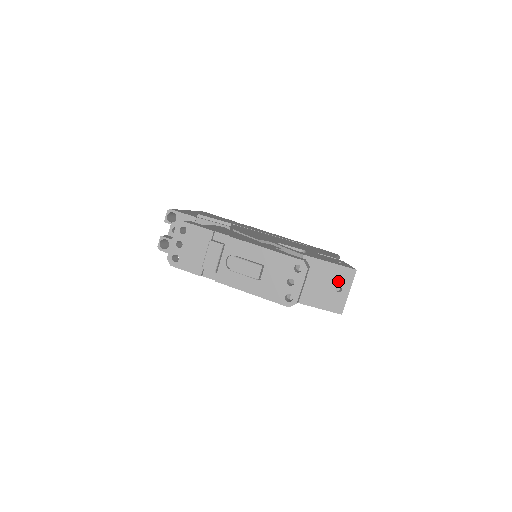
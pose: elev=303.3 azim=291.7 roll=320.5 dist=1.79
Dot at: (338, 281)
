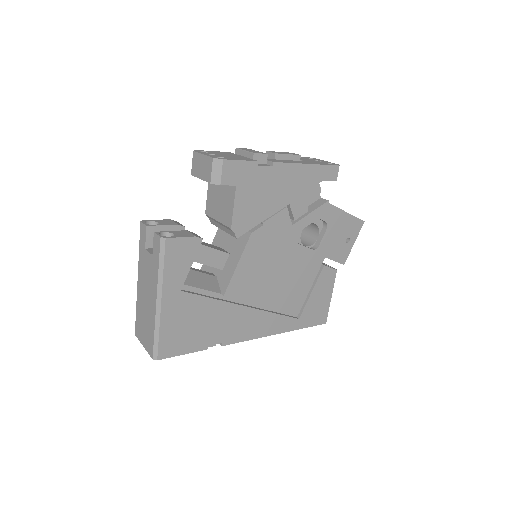
Dot at: occluded
